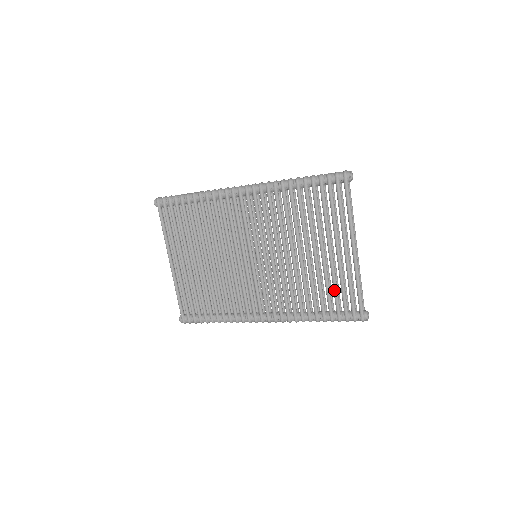
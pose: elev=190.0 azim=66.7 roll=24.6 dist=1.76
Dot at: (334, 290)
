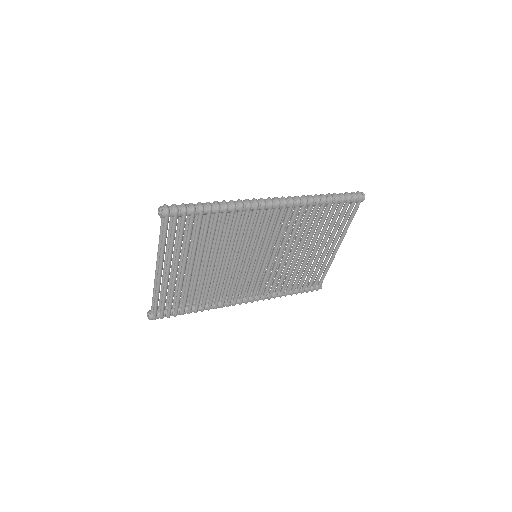
Dot at: (310, 275)
